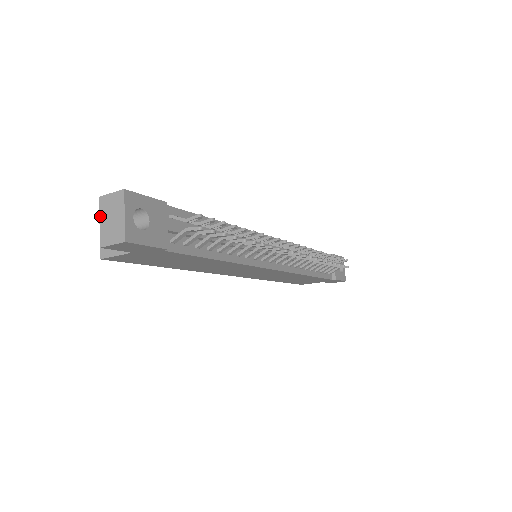
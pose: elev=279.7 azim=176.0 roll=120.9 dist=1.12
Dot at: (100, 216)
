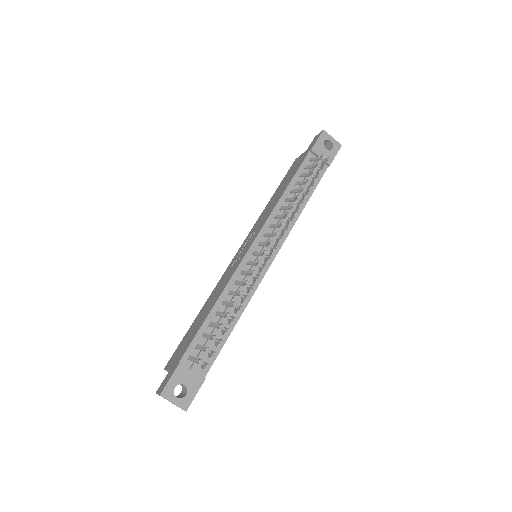
Dot at: occluded
